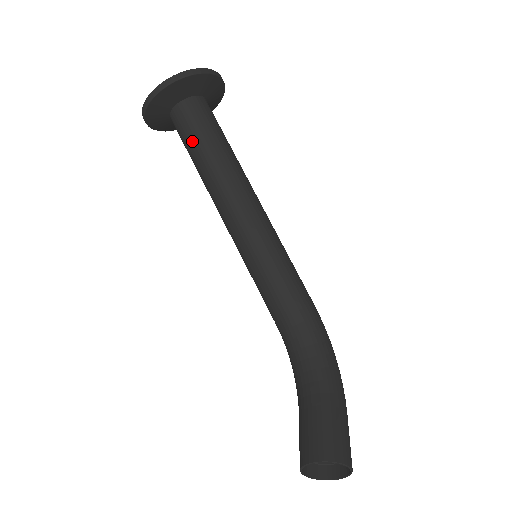
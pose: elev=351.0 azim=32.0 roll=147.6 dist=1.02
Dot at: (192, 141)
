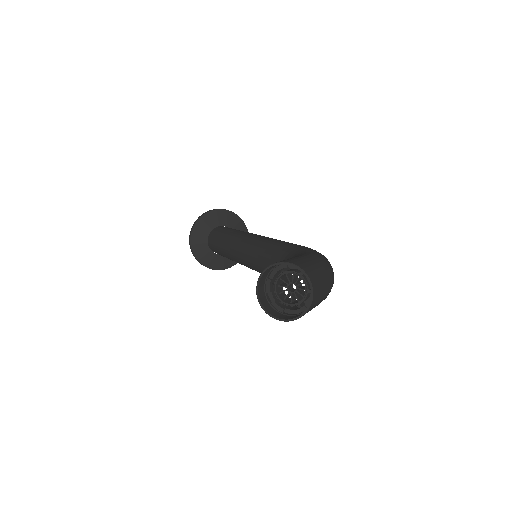
Dot at: (216, 243)
